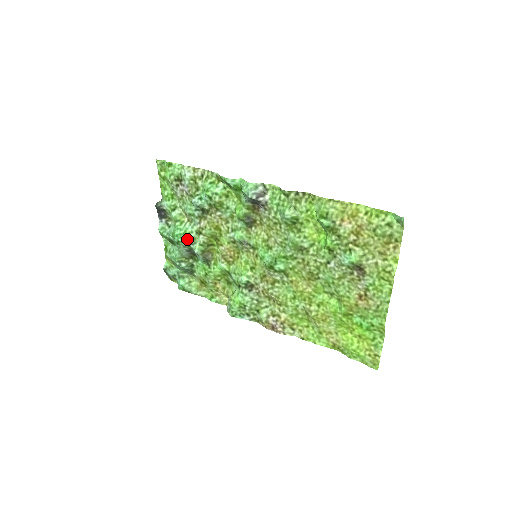
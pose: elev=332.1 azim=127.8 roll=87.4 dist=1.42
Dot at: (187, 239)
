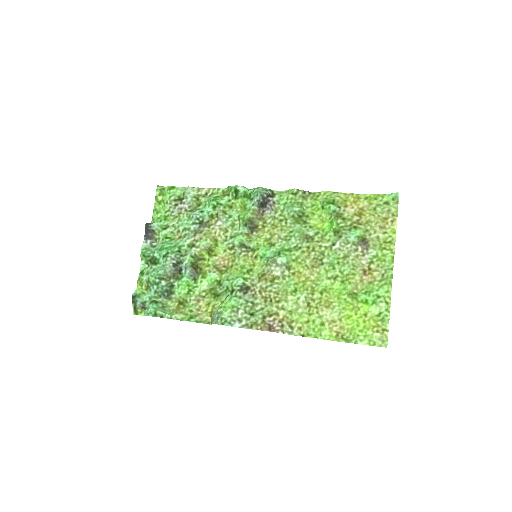
Dot at: (177, 251)
